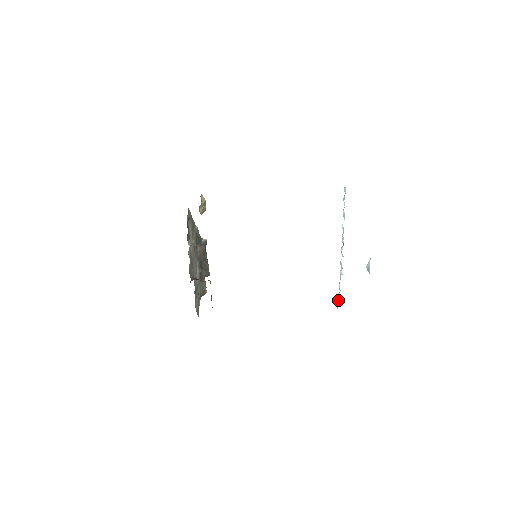
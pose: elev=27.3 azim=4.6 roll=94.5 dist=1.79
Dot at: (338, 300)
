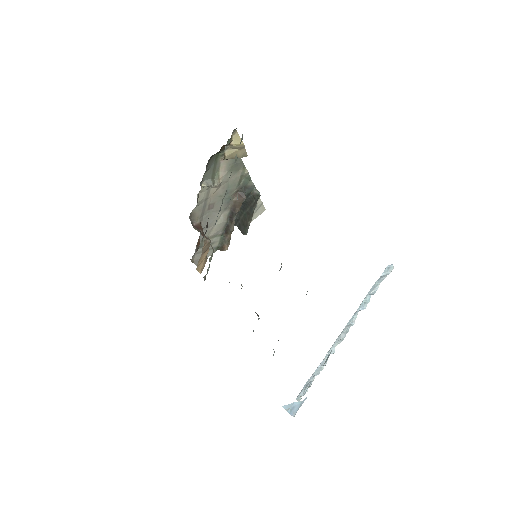
Dot at: (301, 393)
